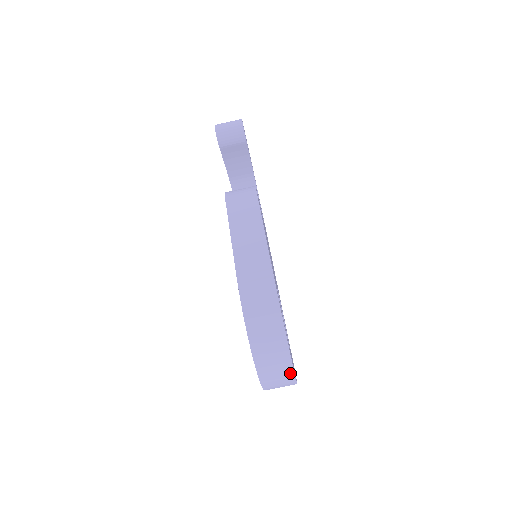
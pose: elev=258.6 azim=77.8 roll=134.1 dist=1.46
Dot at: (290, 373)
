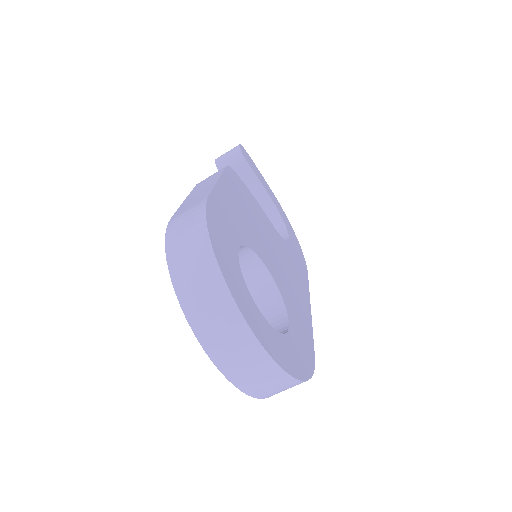
Dot at: (239, 322)
